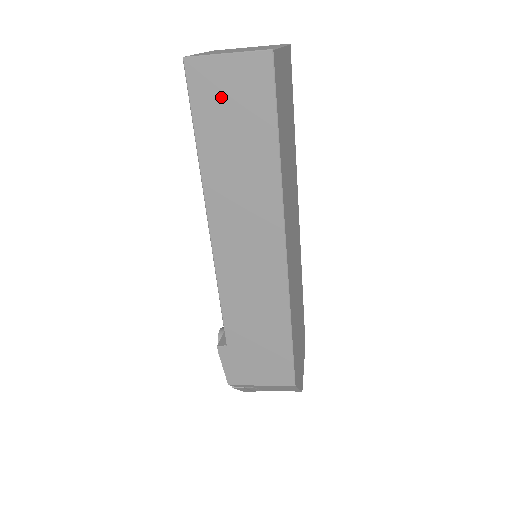
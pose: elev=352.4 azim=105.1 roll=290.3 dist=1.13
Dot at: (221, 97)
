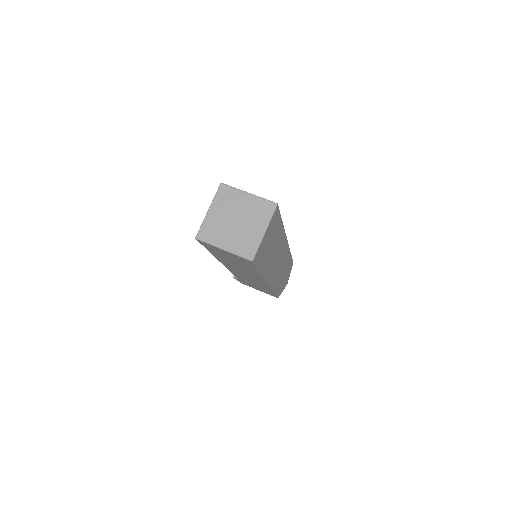
Dot at: (222, 253)
